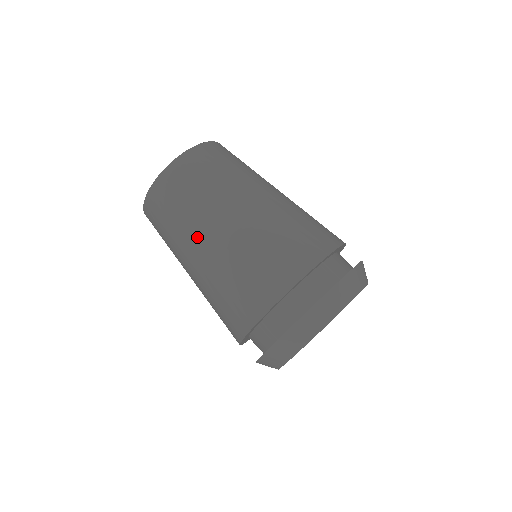
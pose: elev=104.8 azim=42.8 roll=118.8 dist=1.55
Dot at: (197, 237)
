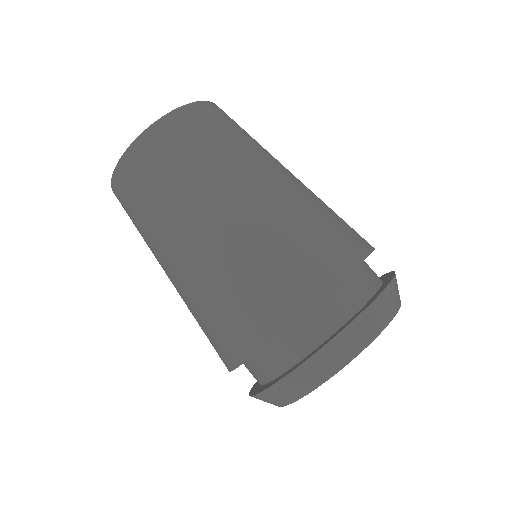
Dot at: (160, 263)
